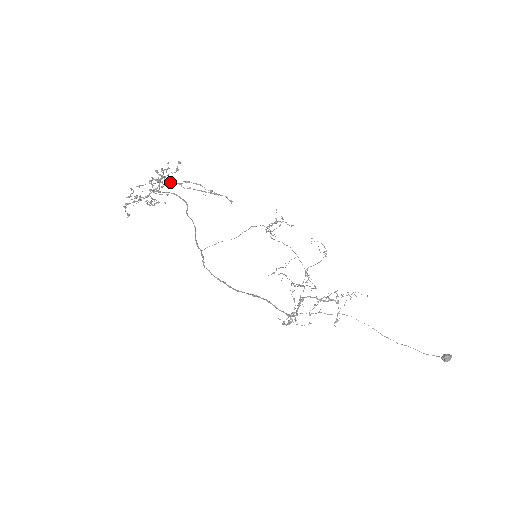
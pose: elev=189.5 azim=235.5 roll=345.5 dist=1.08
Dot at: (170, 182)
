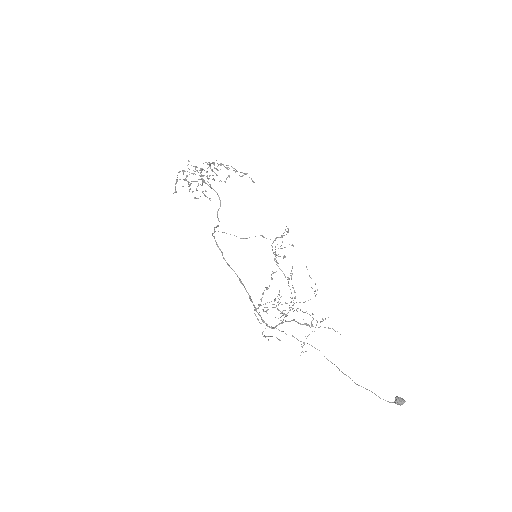
Dot at: occluded
